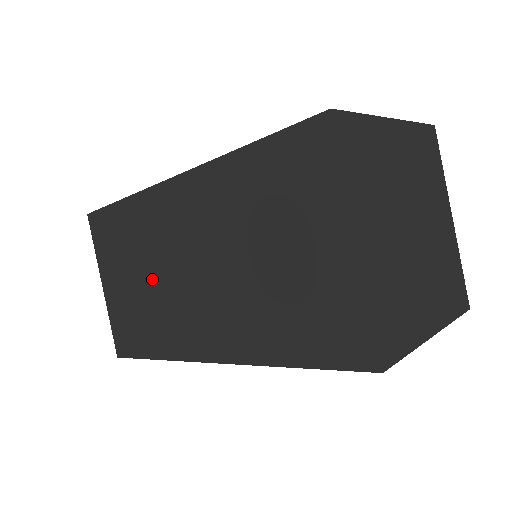
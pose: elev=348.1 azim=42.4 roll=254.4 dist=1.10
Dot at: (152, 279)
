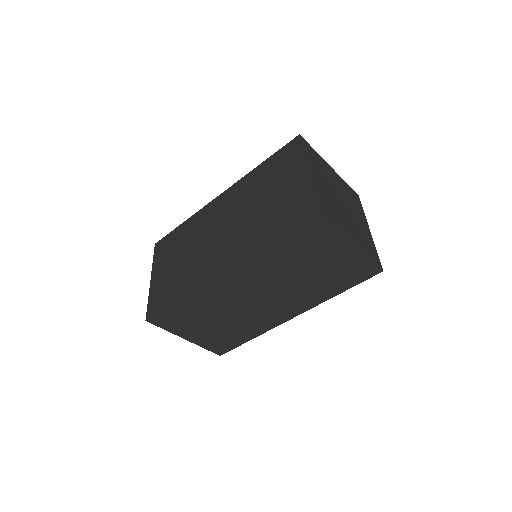
Dot at: (191, 251)
